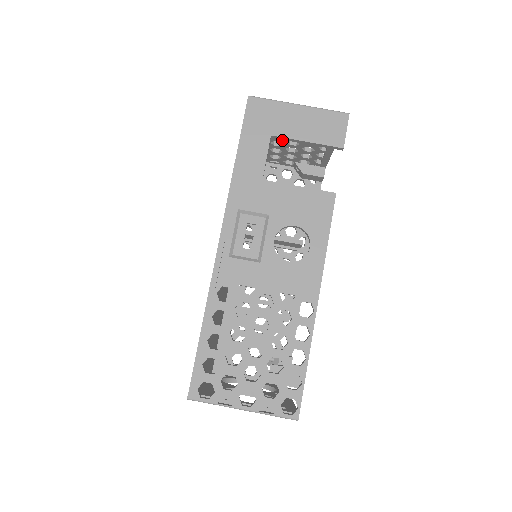
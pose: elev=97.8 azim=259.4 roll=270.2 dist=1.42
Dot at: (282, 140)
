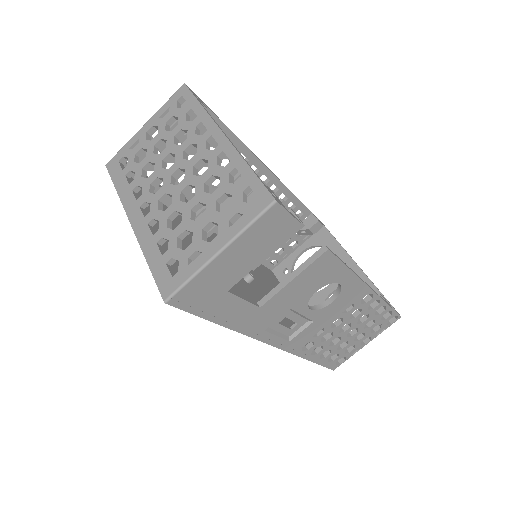
Dot at: occluded
